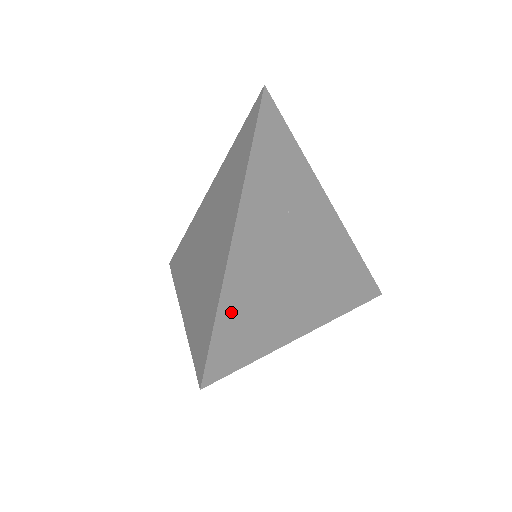
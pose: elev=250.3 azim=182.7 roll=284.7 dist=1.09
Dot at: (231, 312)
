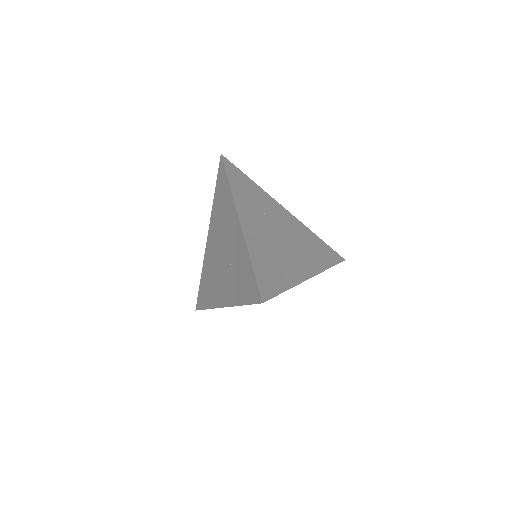
Dot at: (259, 264)
